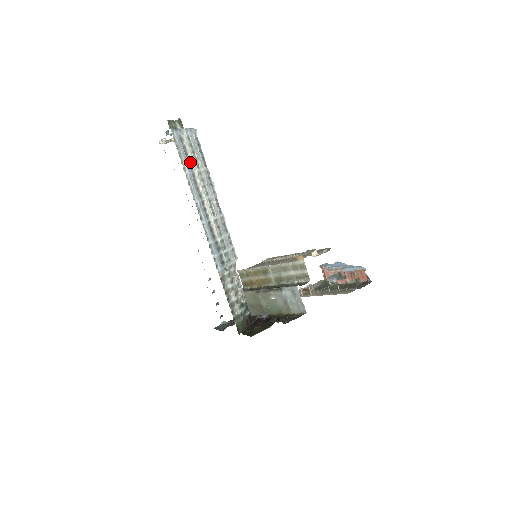
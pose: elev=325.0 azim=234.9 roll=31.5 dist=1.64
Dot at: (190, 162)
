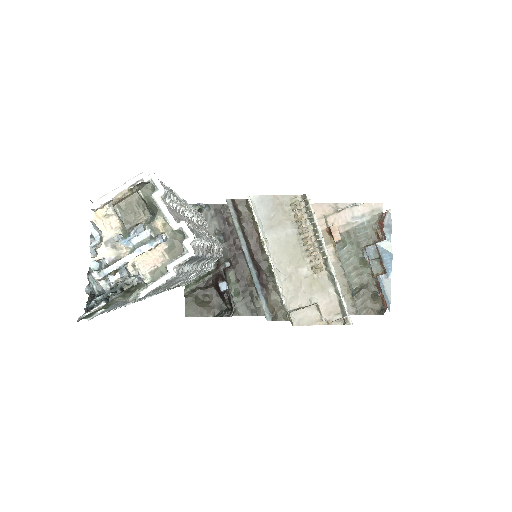
Dot at: occluded
